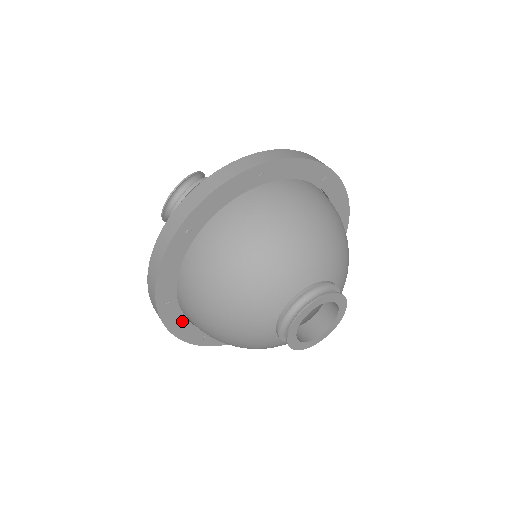
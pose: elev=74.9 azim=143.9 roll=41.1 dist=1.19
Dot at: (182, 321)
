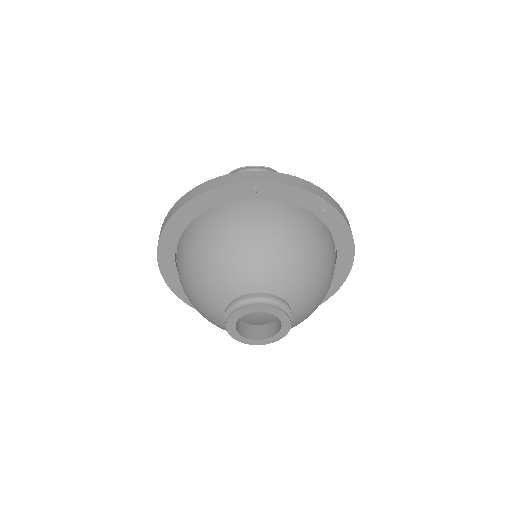
Dot at: (175, 236)
